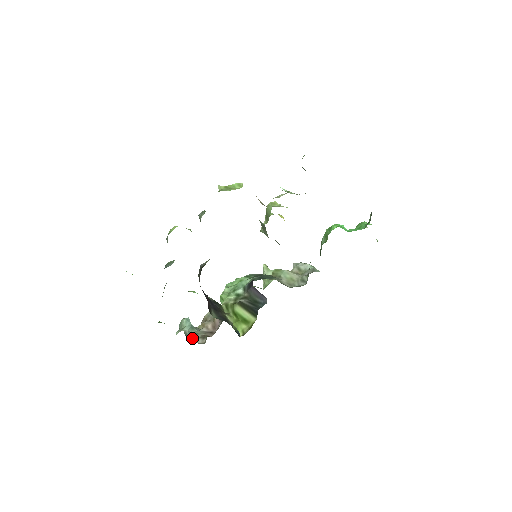
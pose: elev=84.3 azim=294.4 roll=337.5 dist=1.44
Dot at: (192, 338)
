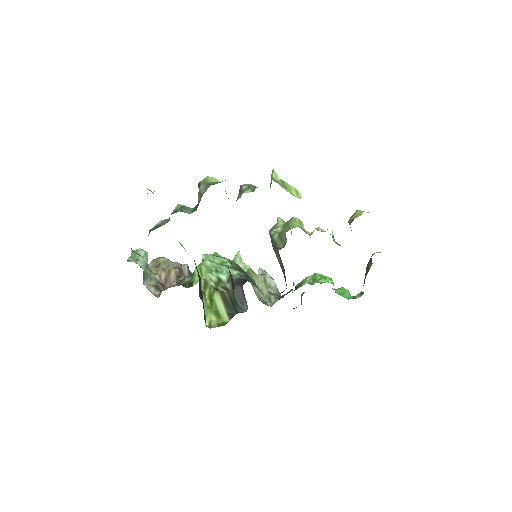
Dot at: (146, 281)
